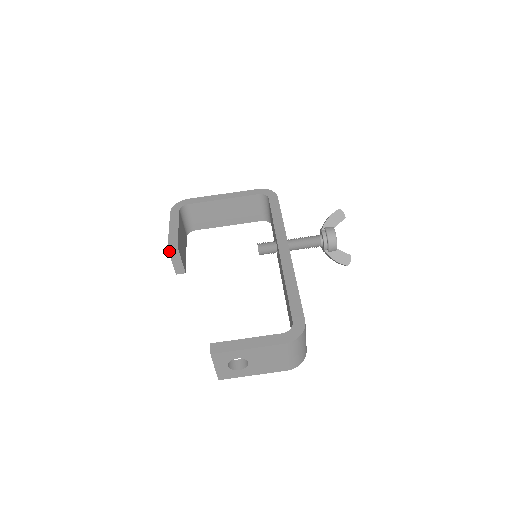
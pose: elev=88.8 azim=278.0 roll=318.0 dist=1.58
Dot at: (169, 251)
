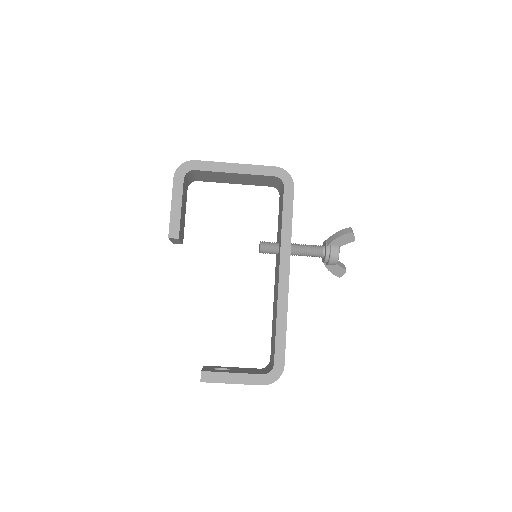
Dot at: (169, 238)
